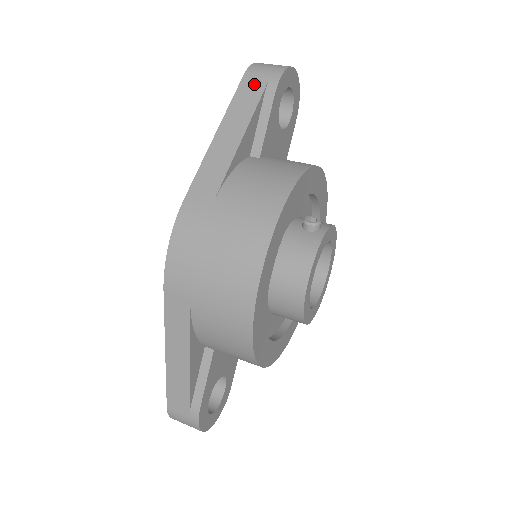
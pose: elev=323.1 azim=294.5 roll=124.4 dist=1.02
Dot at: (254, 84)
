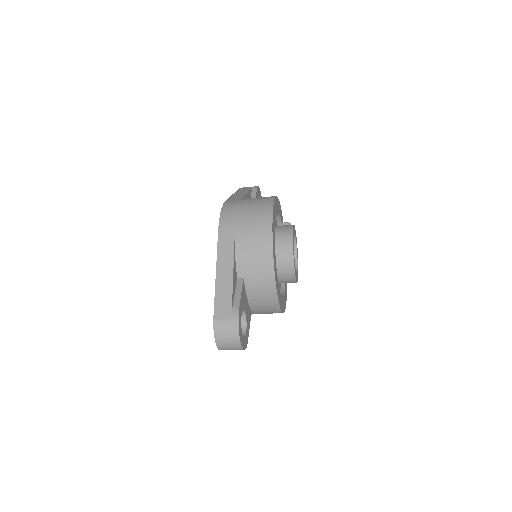
Dot at: (246, 188)
